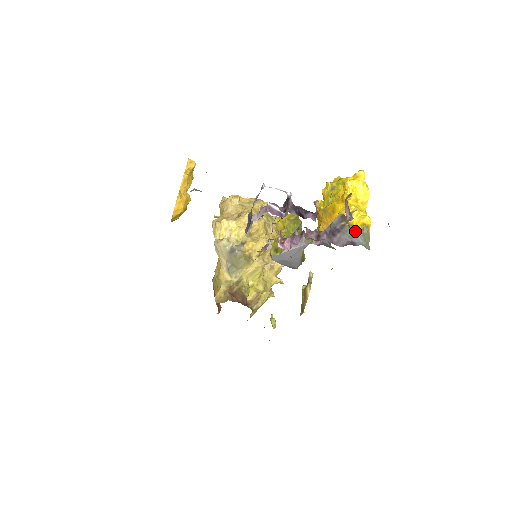
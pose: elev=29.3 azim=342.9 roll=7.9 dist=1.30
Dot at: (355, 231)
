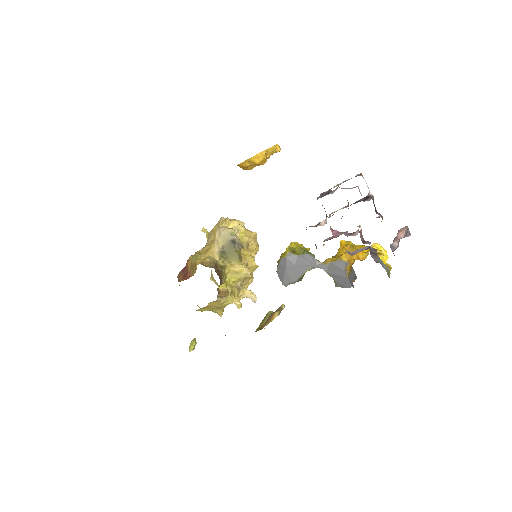
Dot at: occluded
